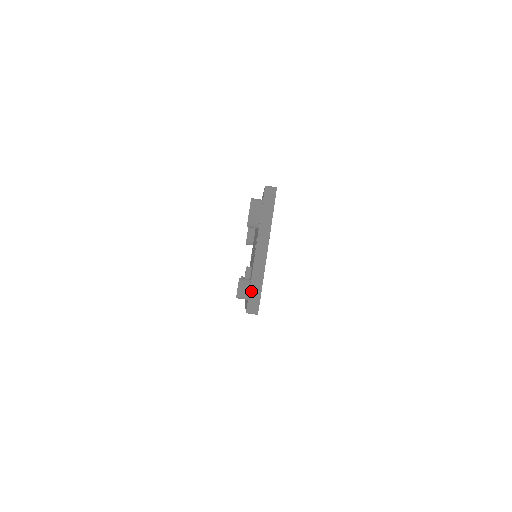
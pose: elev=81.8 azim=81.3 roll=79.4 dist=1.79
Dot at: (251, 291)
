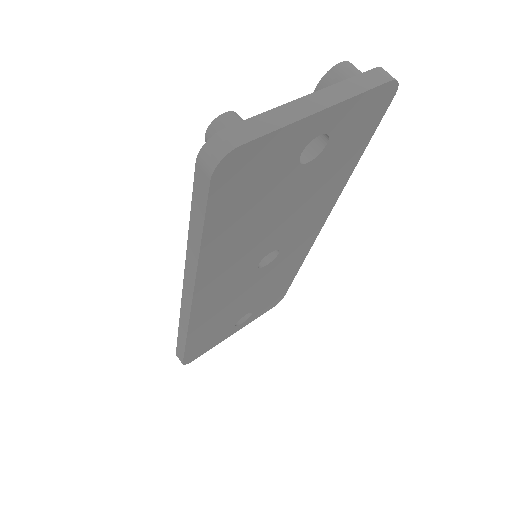
Dot at: (243, 124)
